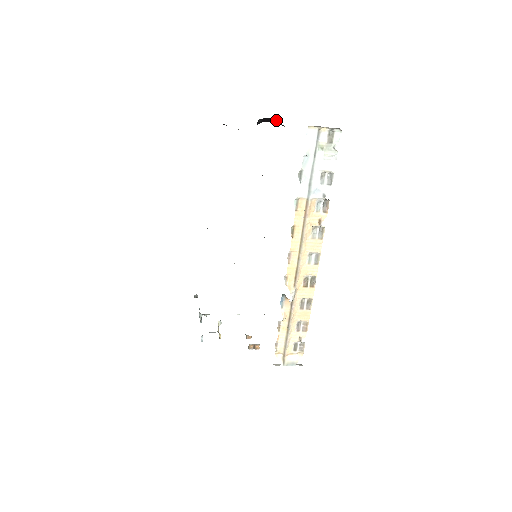
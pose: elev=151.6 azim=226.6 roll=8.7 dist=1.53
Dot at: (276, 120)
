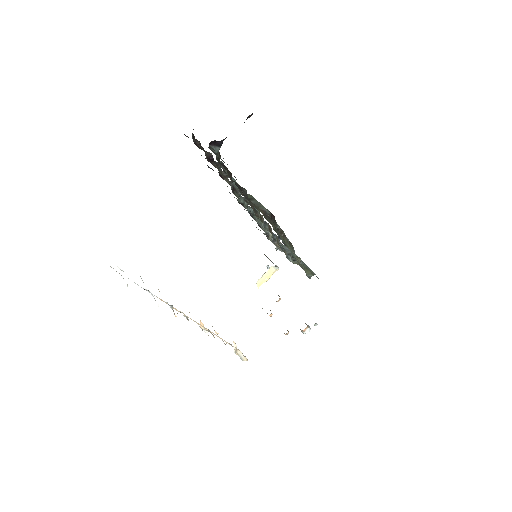
Dot at: occluded
